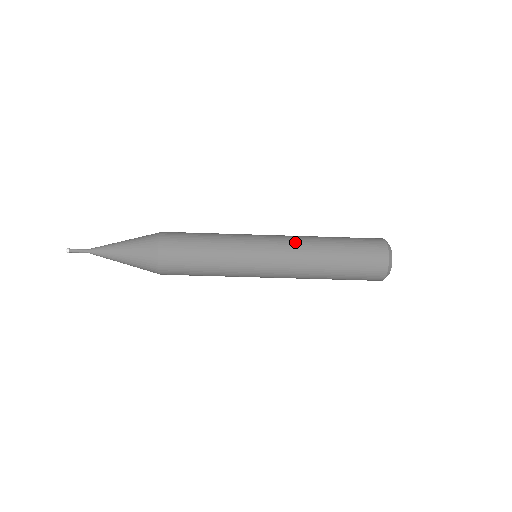
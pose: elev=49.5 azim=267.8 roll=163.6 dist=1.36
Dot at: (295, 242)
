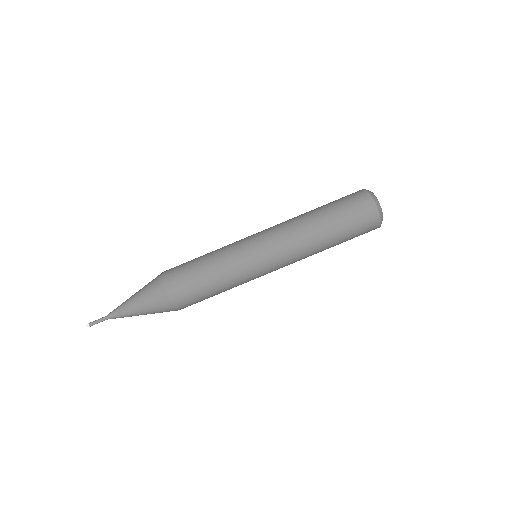
Dot at: occluded
